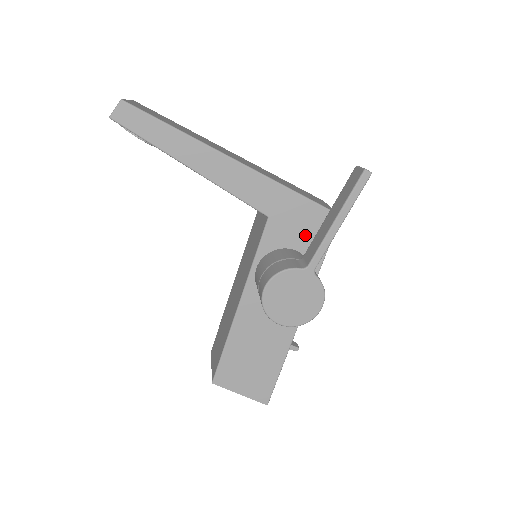
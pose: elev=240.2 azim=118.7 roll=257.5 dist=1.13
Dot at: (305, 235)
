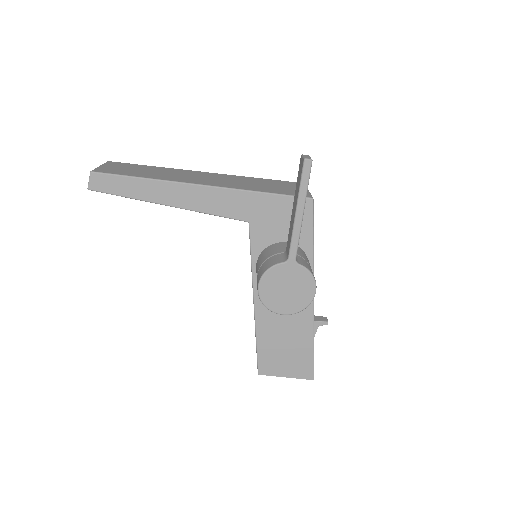
Dot at: (287, 226)
